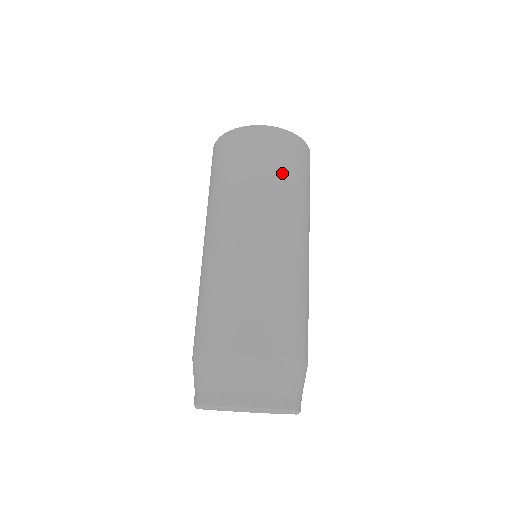
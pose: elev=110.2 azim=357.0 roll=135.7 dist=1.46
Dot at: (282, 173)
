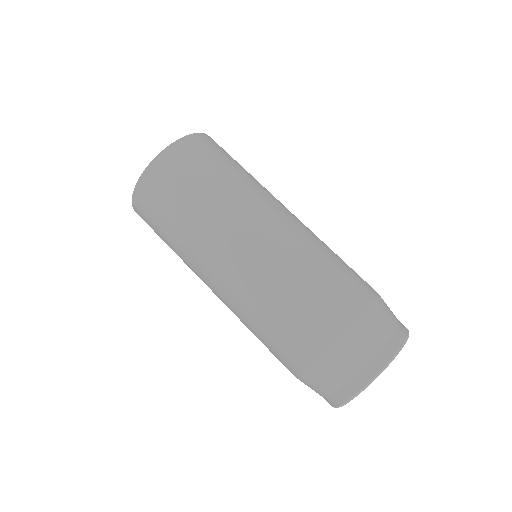
Dot at: occluded
